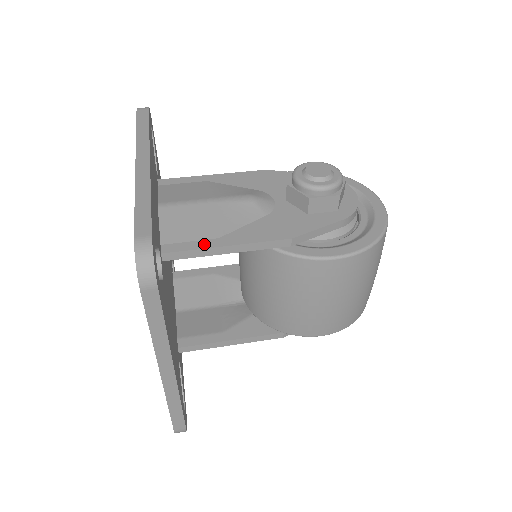
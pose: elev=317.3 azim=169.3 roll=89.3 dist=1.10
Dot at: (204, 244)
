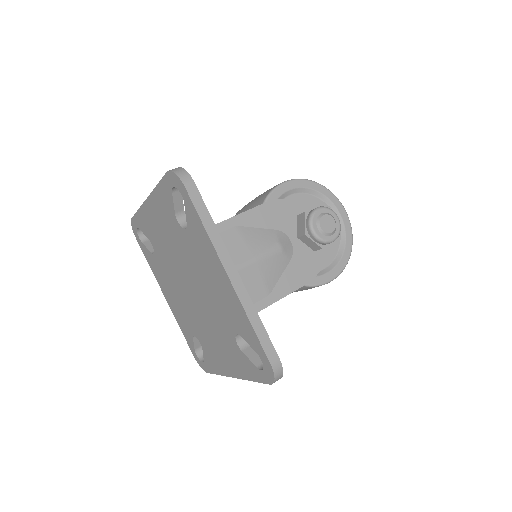
Dot at: (263, 304)
